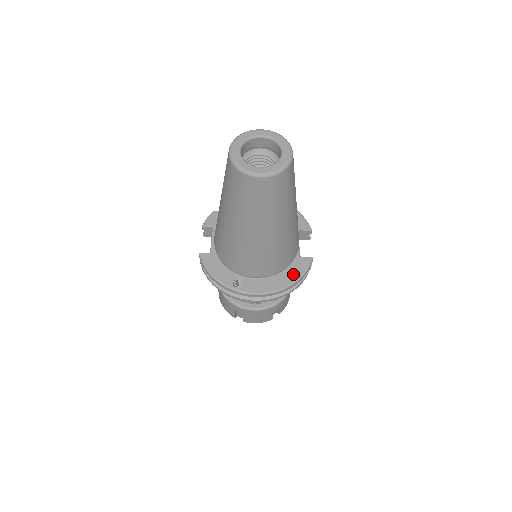
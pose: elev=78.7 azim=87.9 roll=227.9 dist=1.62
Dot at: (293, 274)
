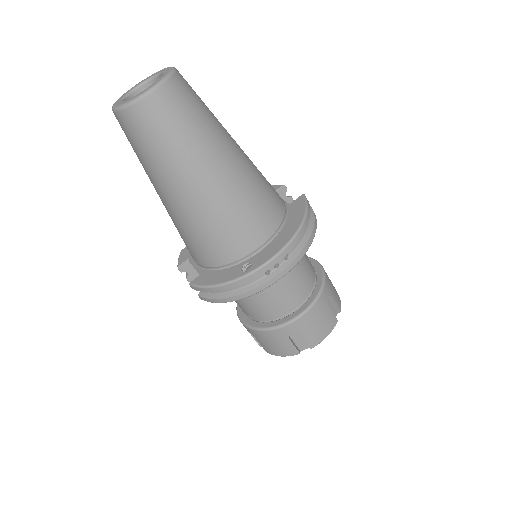
Dot at: (296, 216)
